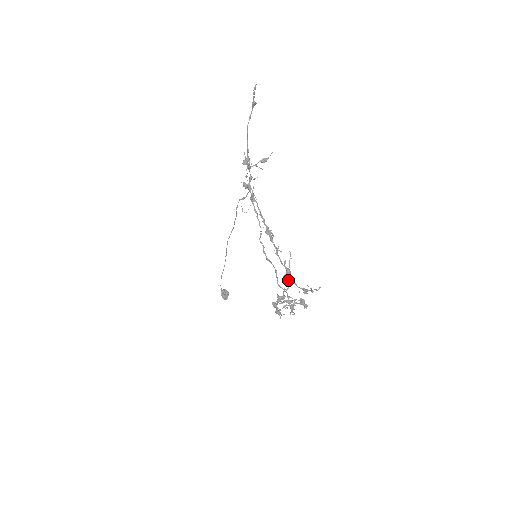
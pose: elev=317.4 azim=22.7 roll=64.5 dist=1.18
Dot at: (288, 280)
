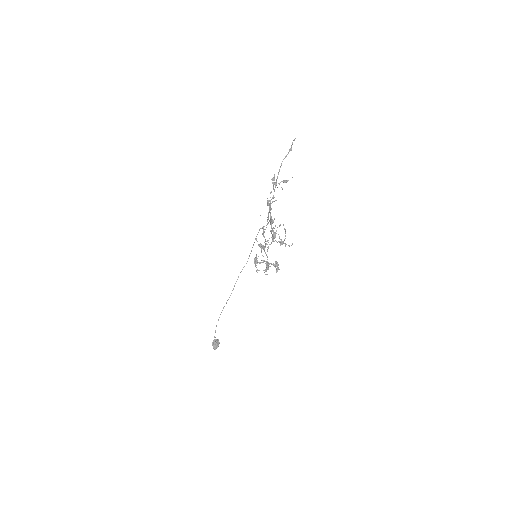
Dot at: (272, 239)
